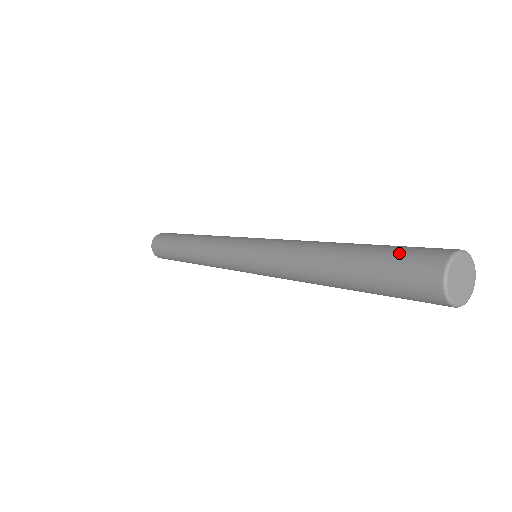
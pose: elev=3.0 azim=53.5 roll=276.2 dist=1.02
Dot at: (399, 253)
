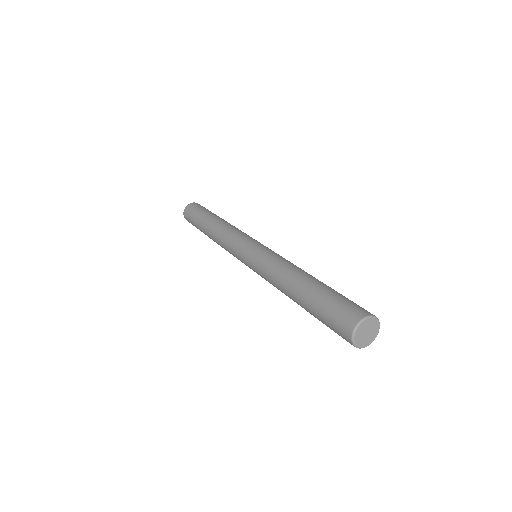
Dot at: (330, 312)
